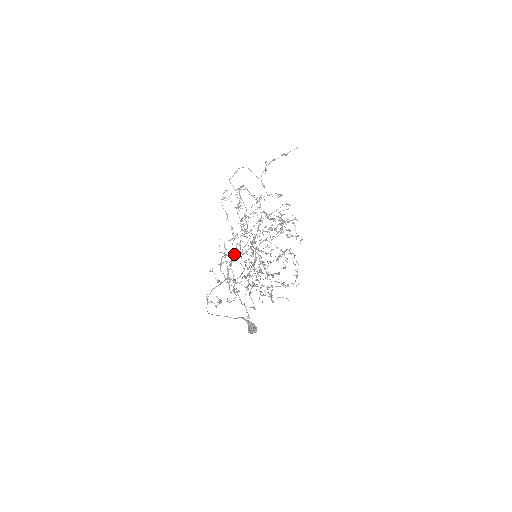
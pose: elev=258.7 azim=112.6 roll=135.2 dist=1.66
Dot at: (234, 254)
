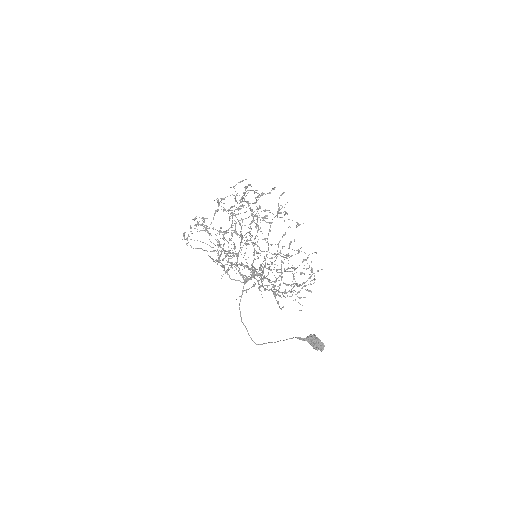
Dot at: (229, 218)
